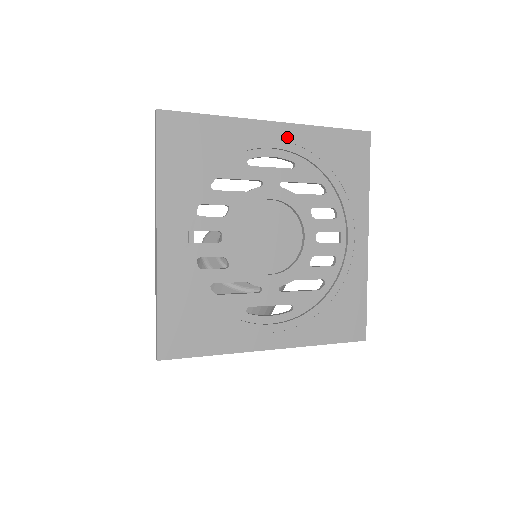
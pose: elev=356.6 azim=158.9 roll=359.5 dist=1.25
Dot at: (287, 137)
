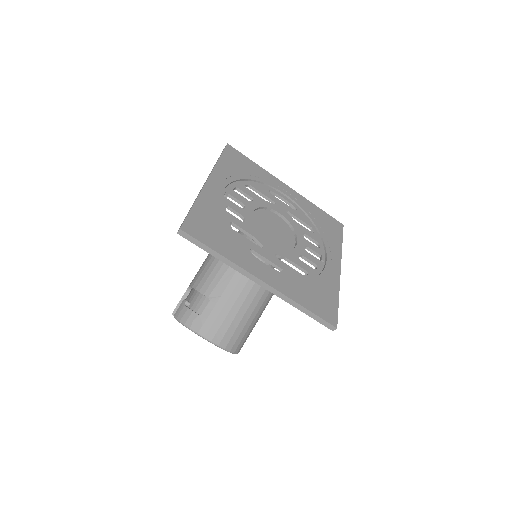
Dot at: (294, 196)
